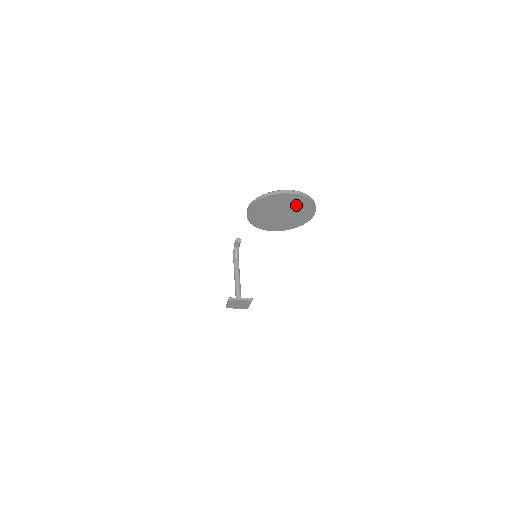
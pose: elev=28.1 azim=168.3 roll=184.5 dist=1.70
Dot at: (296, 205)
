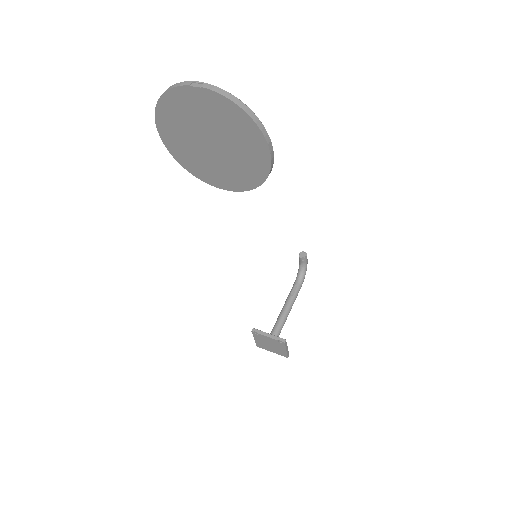
Dot at: (224, 122)
